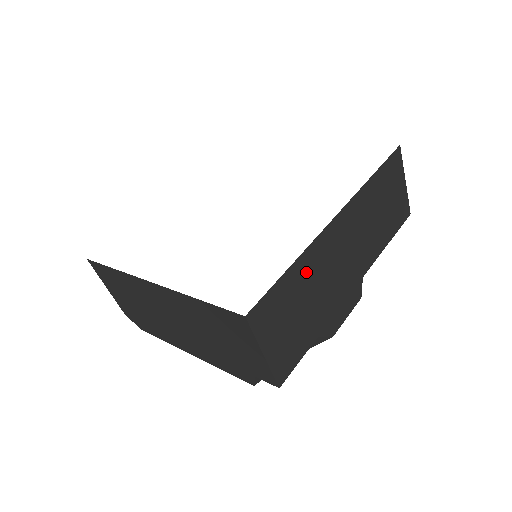
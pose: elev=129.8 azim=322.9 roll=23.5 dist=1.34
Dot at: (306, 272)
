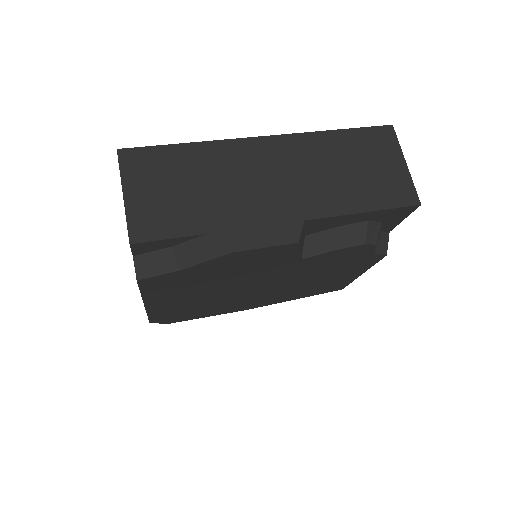
Dot at: (207, 160)
